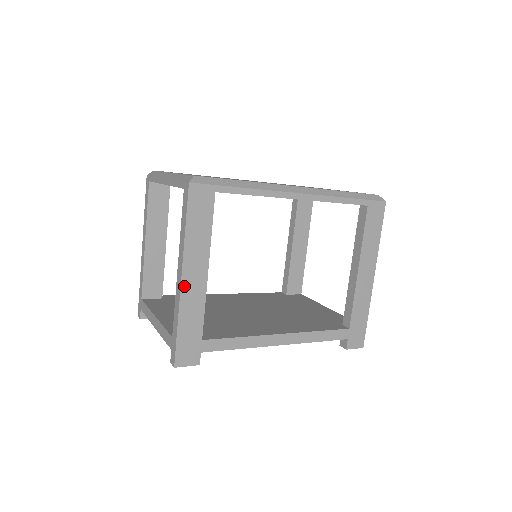
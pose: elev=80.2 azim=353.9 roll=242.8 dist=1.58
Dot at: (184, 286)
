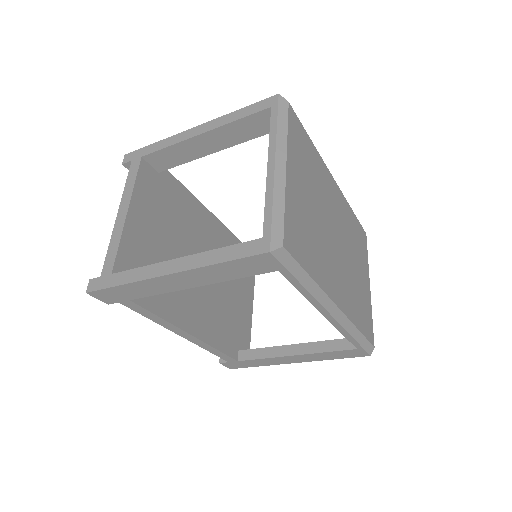
Dot at: (162, 278)
